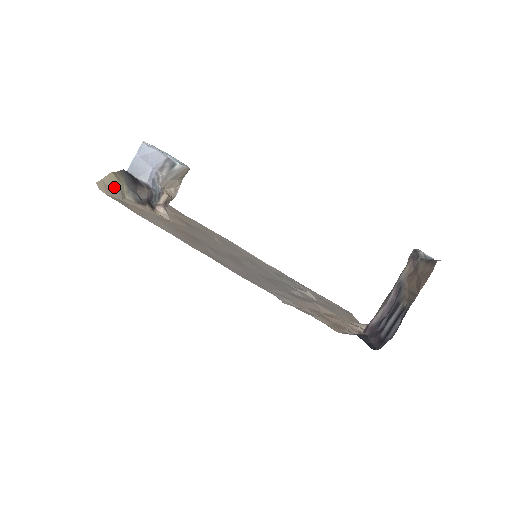
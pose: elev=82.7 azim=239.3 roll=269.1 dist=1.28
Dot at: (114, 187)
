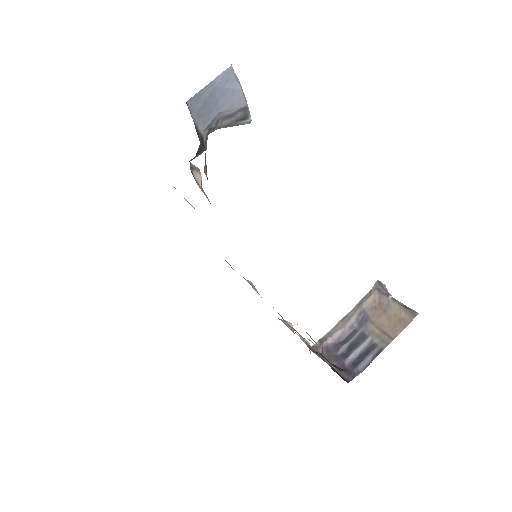
Dot at: occluded
